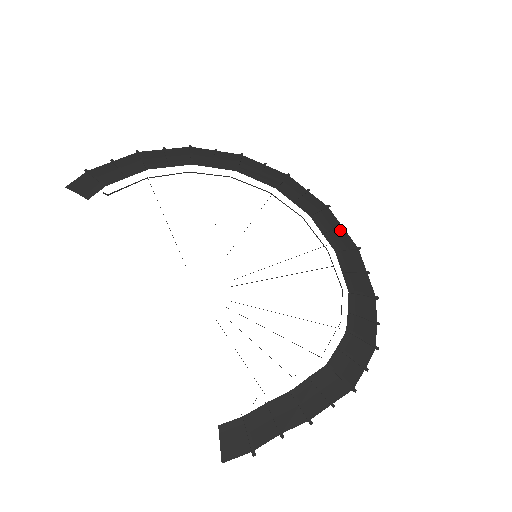
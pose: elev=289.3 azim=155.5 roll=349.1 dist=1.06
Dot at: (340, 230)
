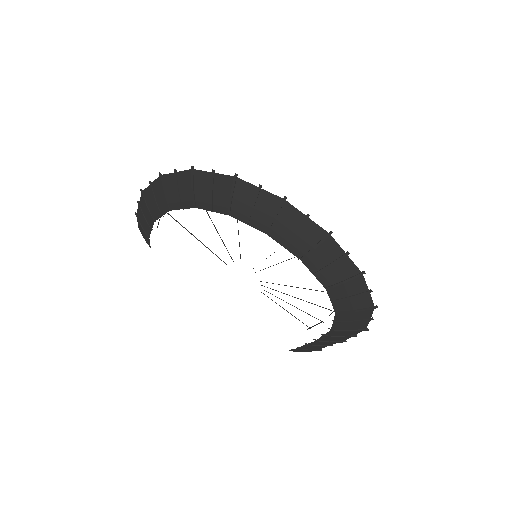
Dot at: (303, 226)
